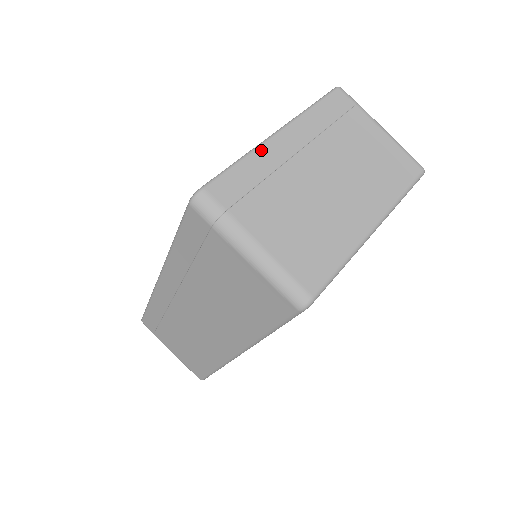
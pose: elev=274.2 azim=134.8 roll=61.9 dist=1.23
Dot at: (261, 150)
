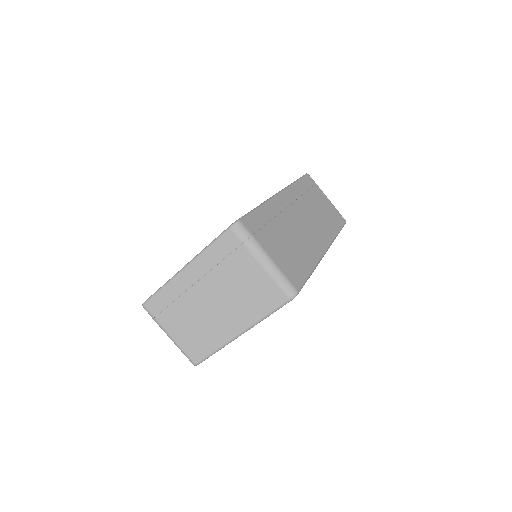
Dot at: (172, 283)
